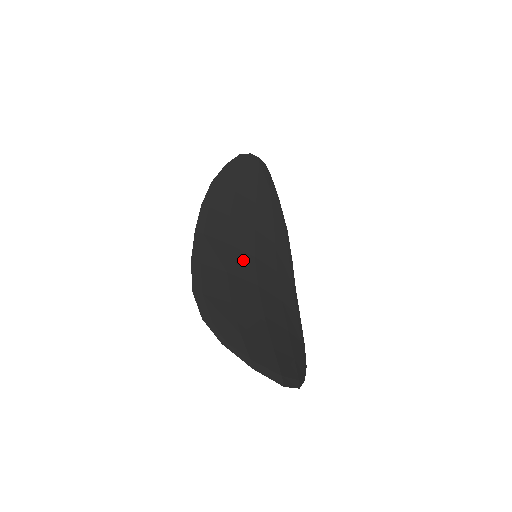
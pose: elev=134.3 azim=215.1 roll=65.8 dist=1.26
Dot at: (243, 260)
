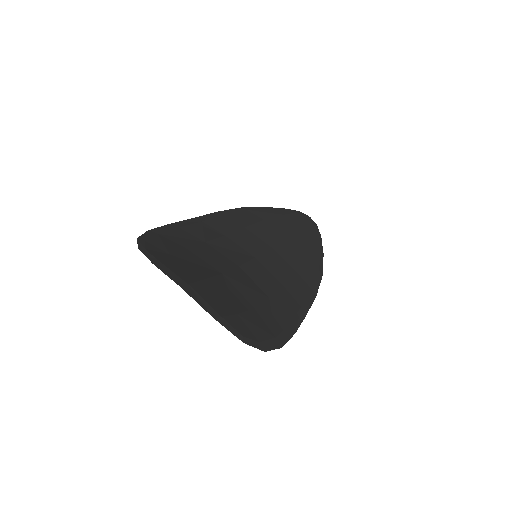
Dot at: (236, 250)
